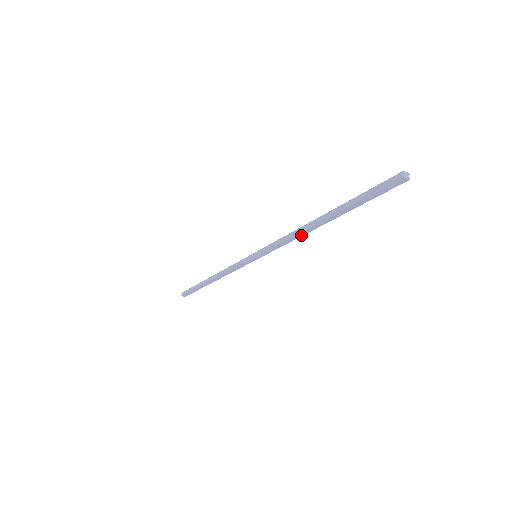
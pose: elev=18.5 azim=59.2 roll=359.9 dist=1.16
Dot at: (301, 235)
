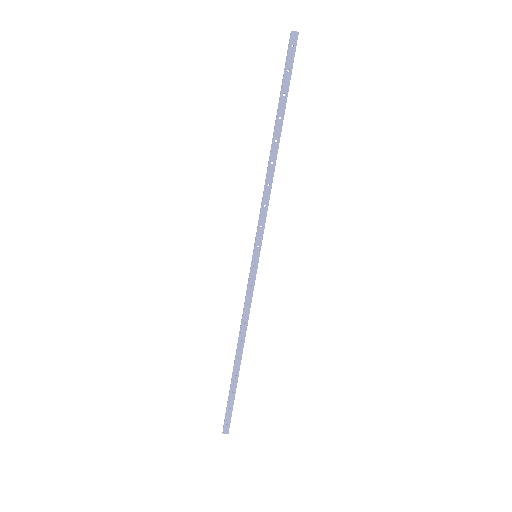
Dot at: (271, 176)
